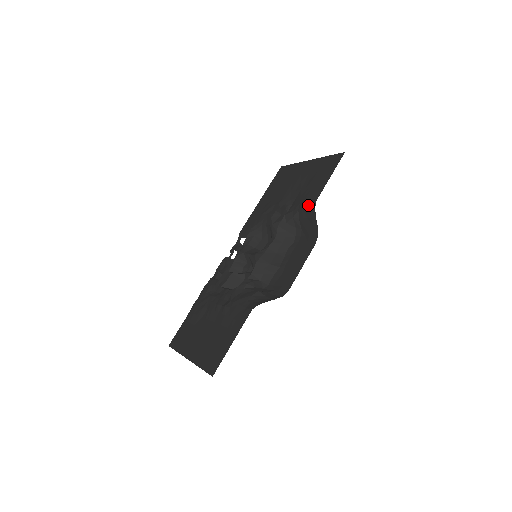
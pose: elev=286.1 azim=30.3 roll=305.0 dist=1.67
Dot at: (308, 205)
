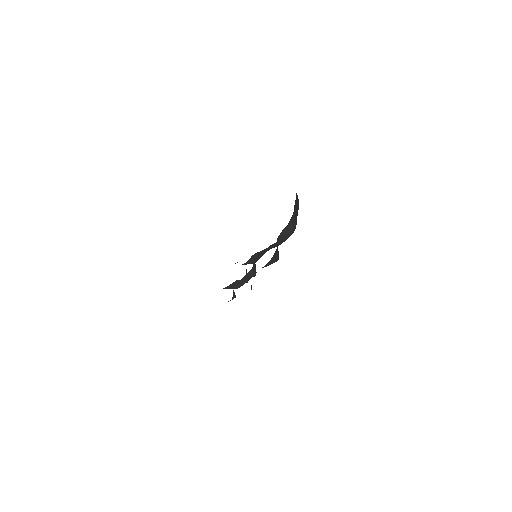
Dot at: occluded
